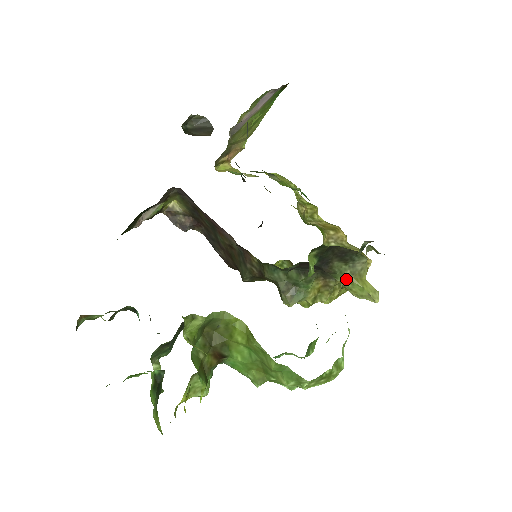
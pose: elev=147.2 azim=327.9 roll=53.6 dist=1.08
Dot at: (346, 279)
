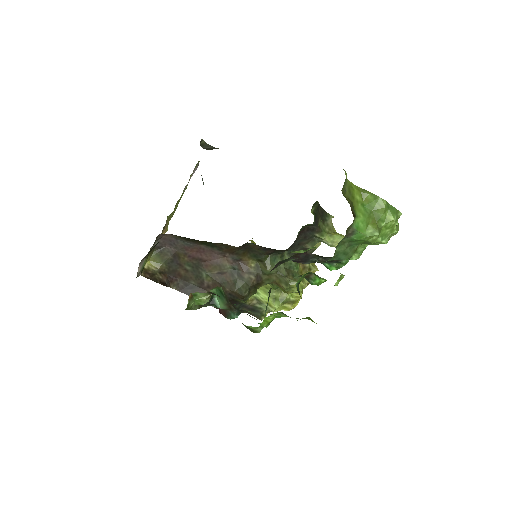
Dot at: (328, 235)
